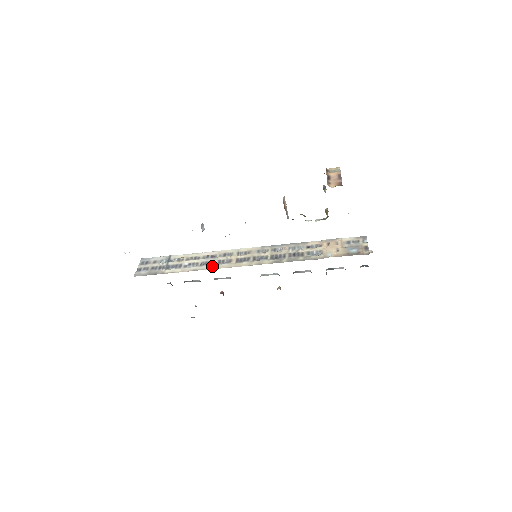
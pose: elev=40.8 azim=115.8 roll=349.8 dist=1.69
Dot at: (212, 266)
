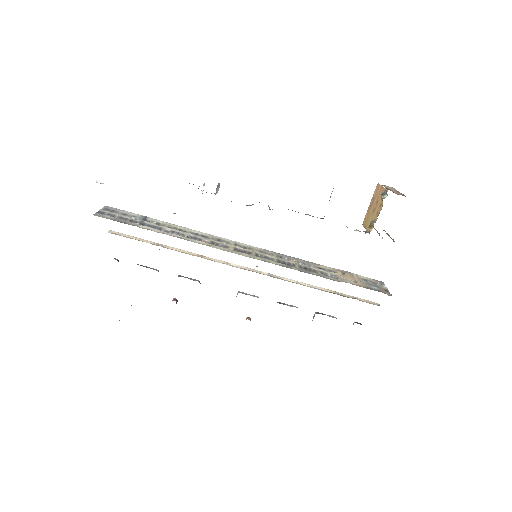
Dot at: (204, 242)
